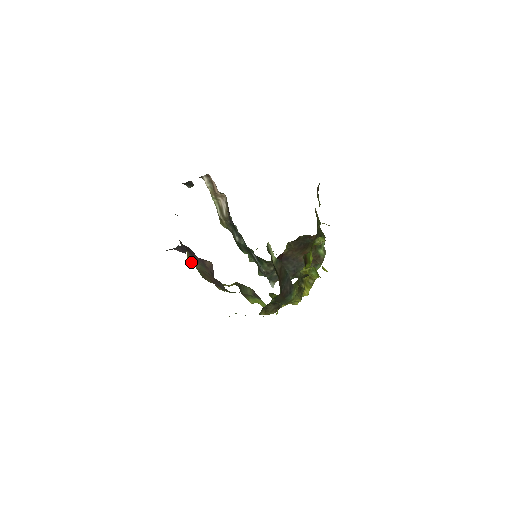
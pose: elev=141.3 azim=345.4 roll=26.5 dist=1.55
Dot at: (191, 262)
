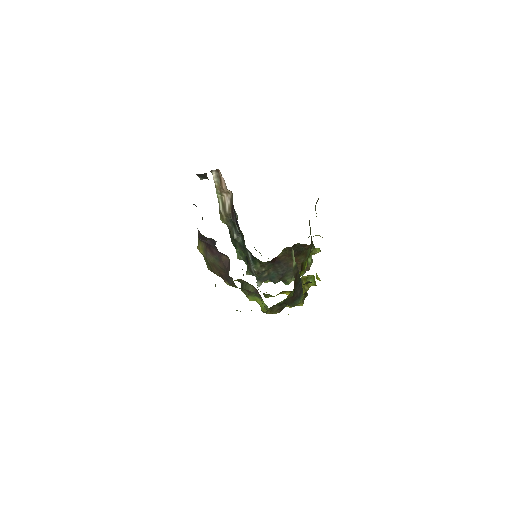
Dot at: (203, 253)
